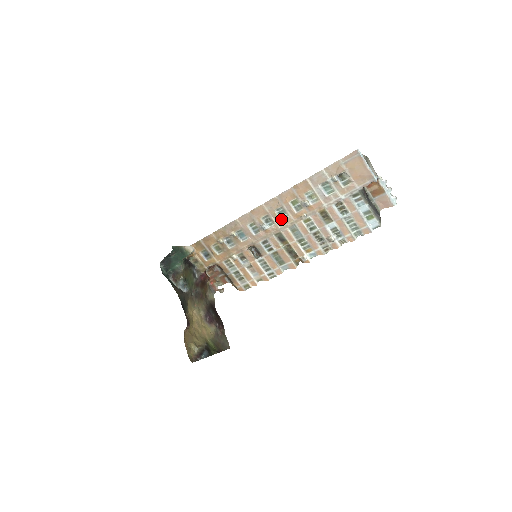
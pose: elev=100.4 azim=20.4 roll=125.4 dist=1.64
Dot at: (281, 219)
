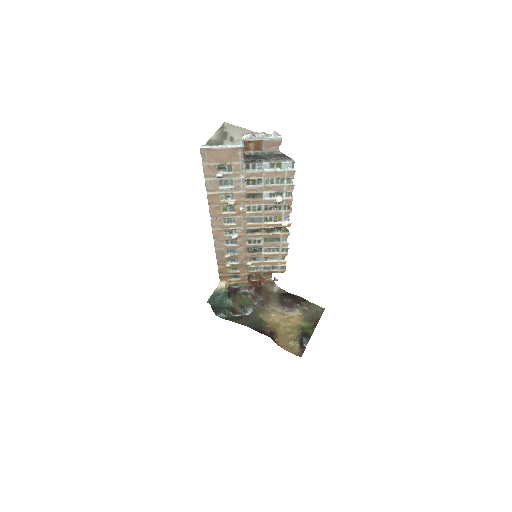
Dot at: (235, 224)
